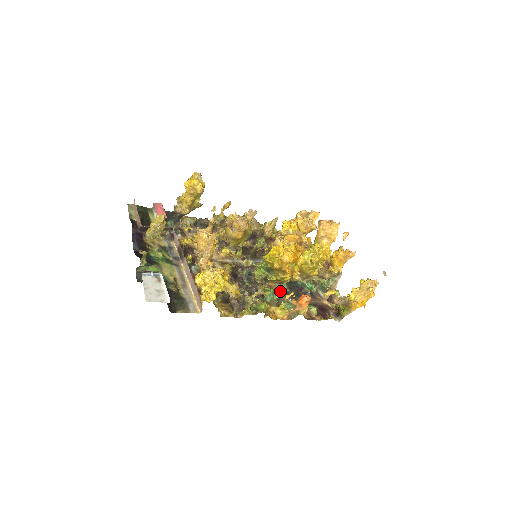
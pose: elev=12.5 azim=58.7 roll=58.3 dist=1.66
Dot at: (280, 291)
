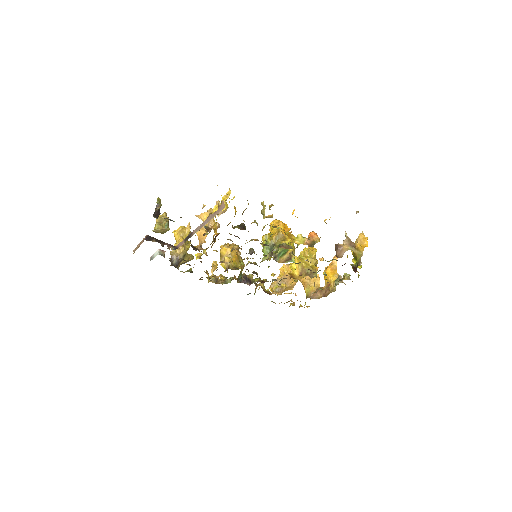
Dot at: occluded
